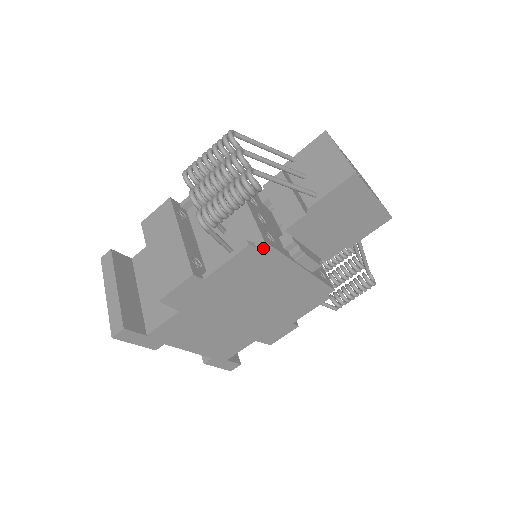
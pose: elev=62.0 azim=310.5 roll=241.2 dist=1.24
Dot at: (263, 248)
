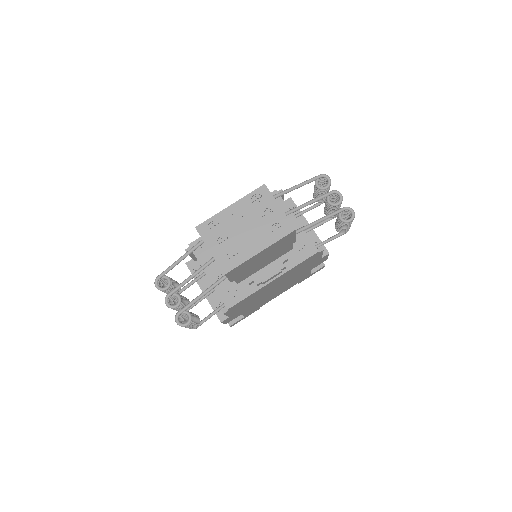
Dot at: (233, 307)
